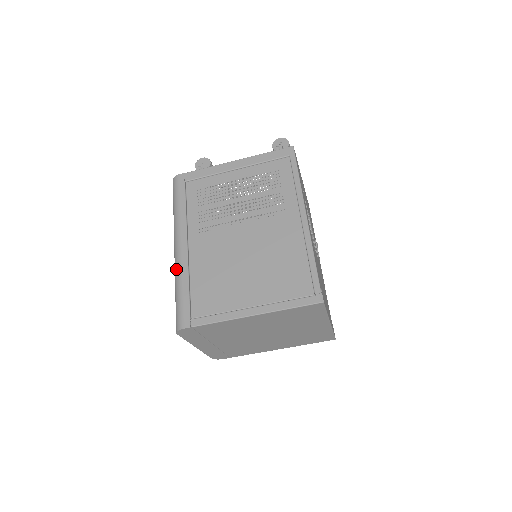
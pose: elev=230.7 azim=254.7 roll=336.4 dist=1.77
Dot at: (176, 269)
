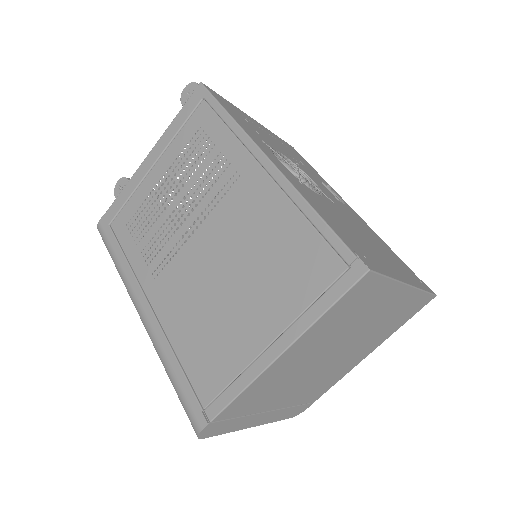
Dot at: (154, 347)
